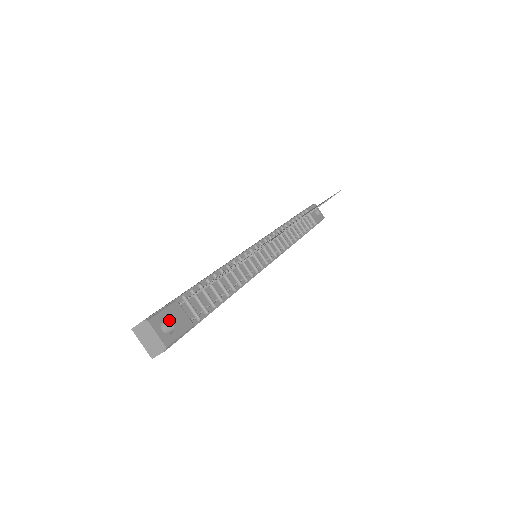
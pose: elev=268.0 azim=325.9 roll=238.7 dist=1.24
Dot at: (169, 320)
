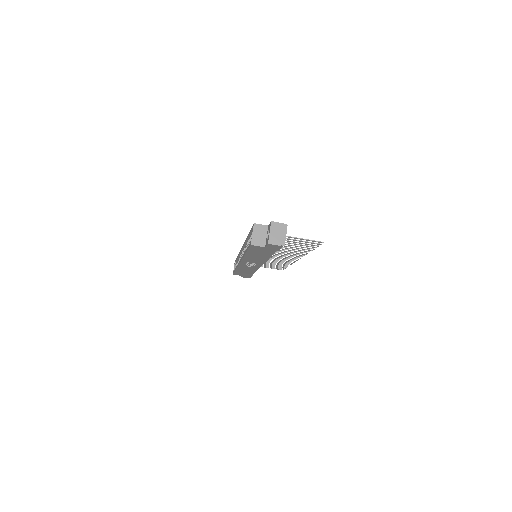
Dot at: occluded
